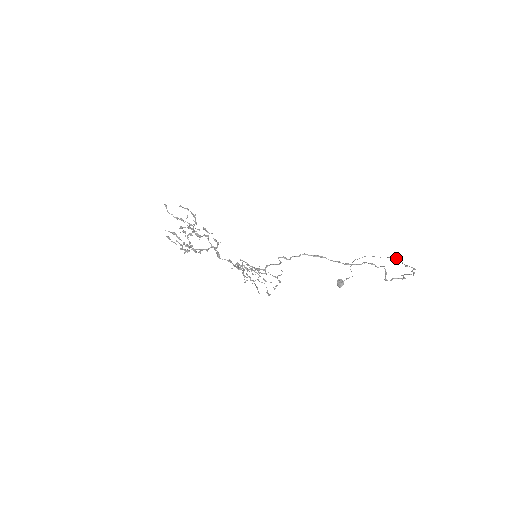
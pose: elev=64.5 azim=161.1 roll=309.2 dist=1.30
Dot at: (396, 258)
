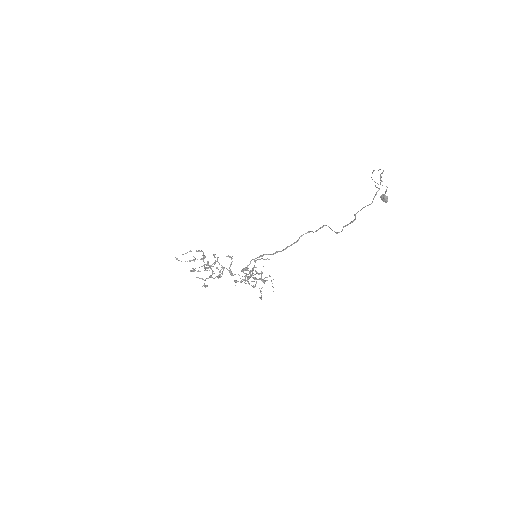
Dot at: occluded
